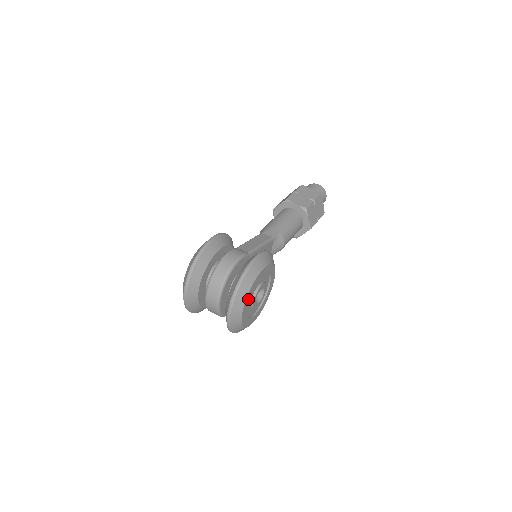
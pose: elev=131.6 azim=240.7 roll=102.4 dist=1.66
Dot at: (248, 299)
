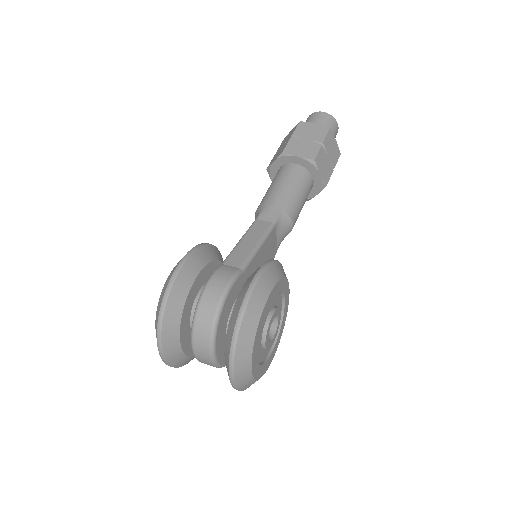
Dot at: (255, 349)
